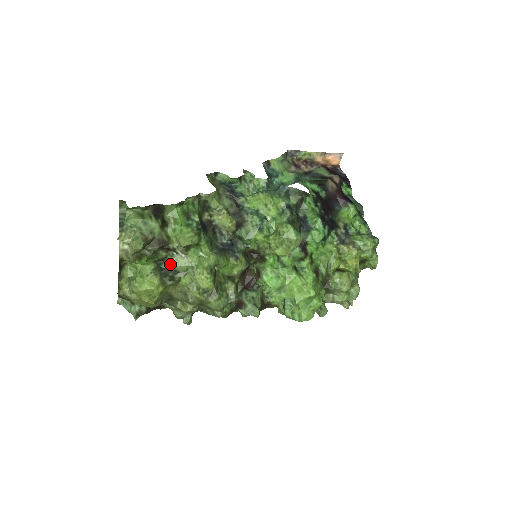
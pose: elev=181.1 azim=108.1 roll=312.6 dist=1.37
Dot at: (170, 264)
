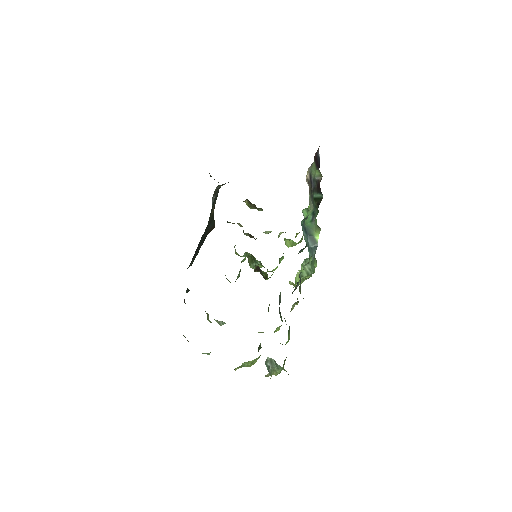
Dot at: occluded
